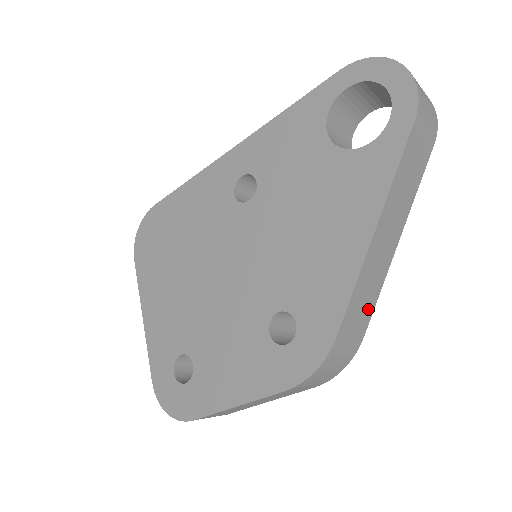
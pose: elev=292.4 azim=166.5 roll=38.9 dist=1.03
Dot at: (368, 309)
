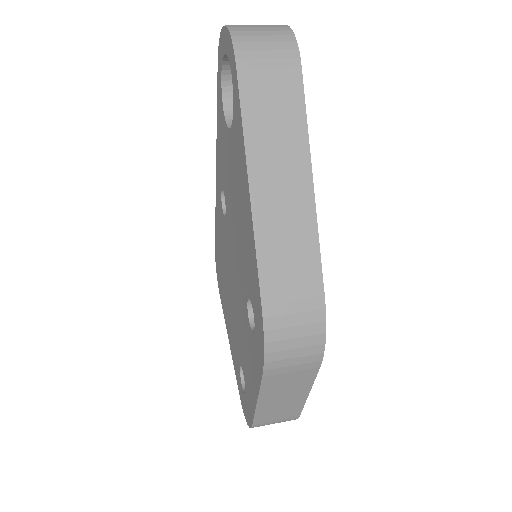
Dot at: (307, 266)
